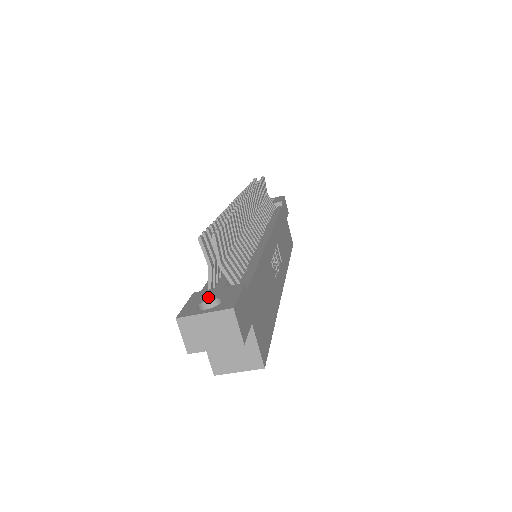
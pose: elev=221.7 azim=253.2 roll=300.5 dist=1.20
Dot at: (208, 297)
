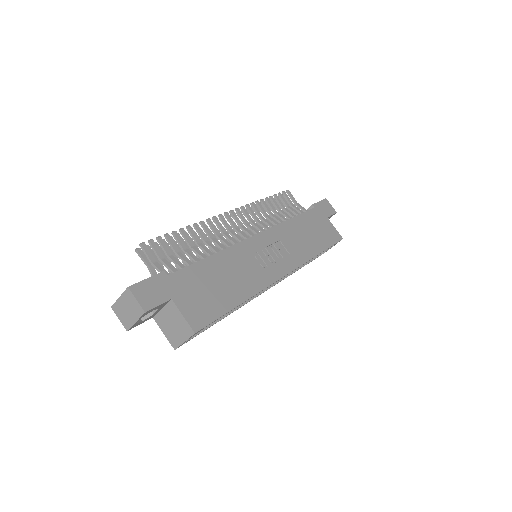
Dot at: occluded
